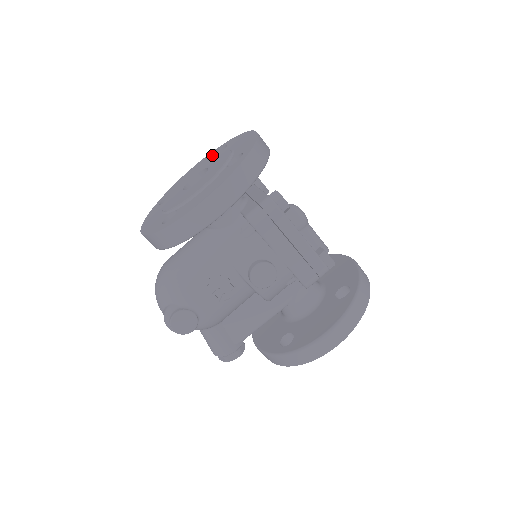
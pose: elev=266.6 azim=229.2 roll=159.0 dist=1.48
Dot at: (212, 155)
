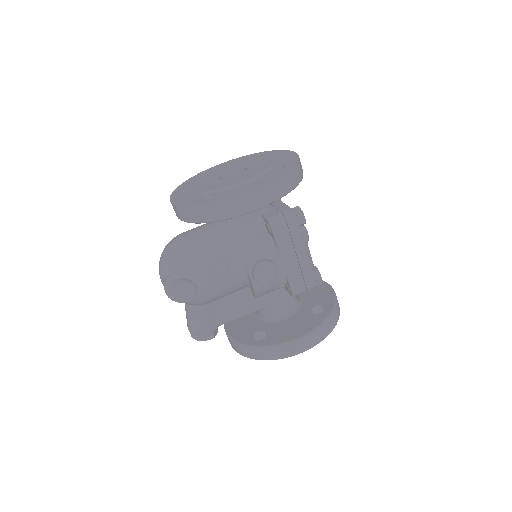
Dot at: (246, 158)
